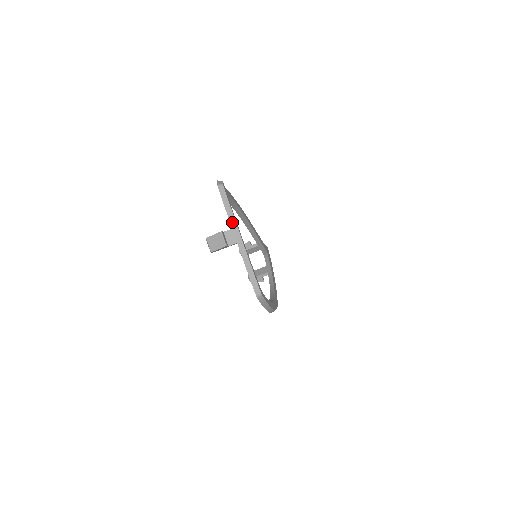
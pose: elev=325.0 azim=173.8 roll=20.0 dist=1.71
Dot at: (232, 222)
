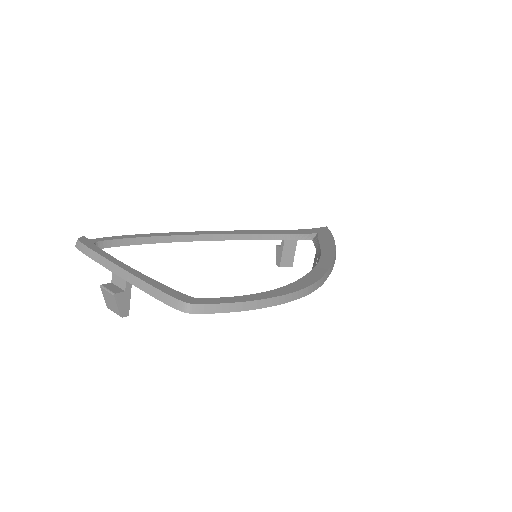
Dot at: (104, 264)
